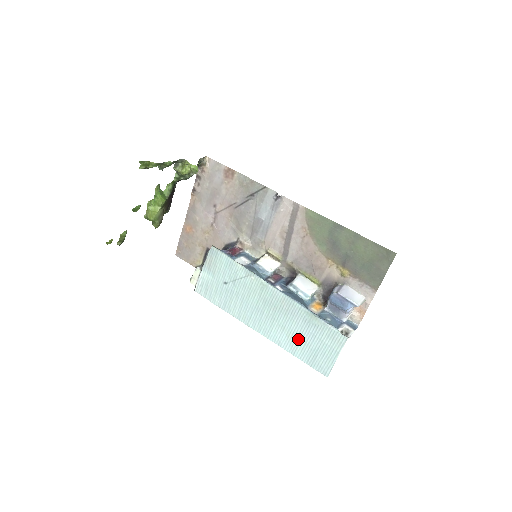
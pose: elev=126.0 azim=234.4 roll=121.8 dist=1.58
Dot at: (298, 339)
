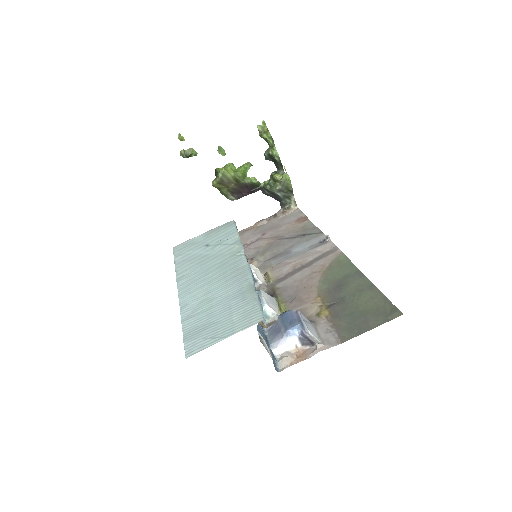
Dot at: (208, 307)
